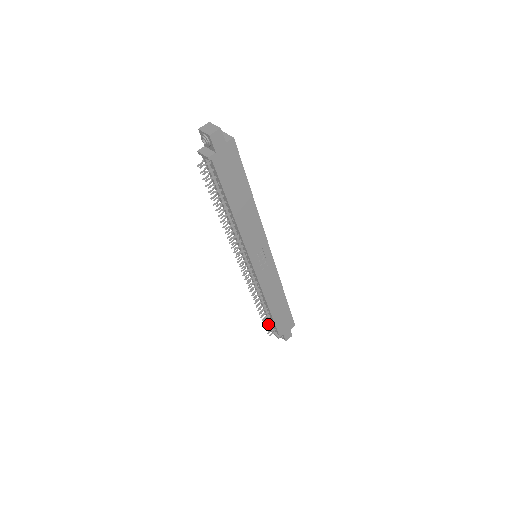
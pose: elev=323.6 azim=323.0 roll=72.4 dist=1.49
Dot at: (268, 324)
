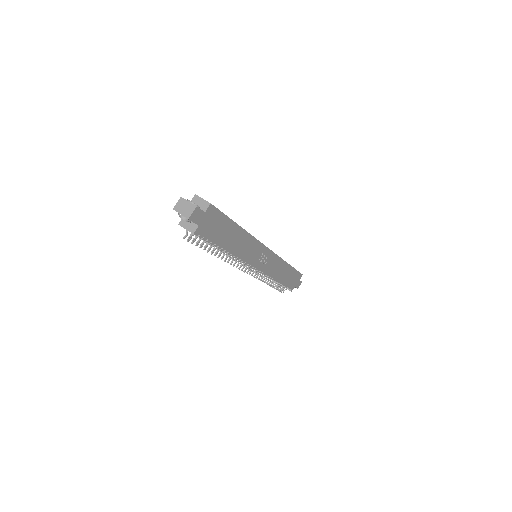
Dot at: (280, 287)
